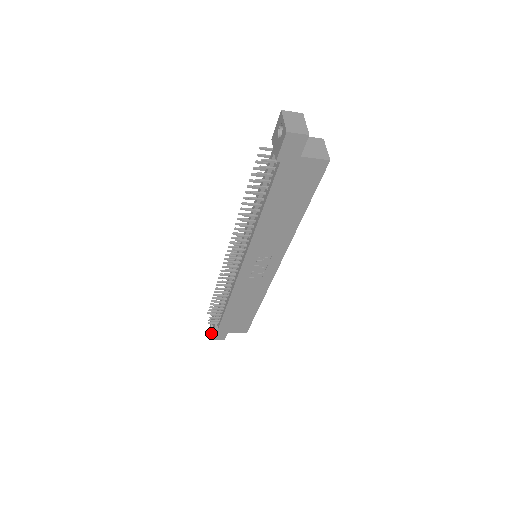
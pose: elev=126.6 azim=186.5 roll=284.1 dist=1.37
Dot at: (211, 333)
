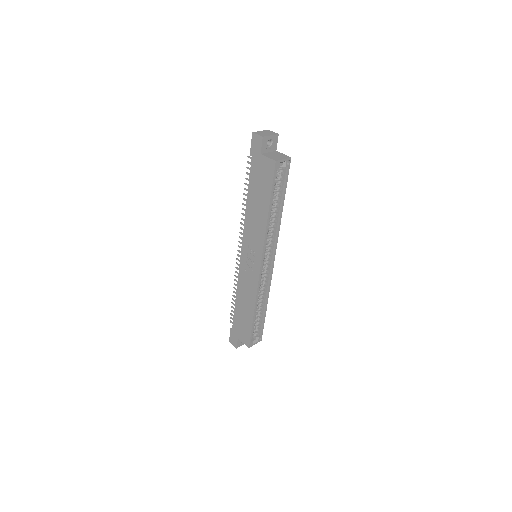
Dot at: occluded
